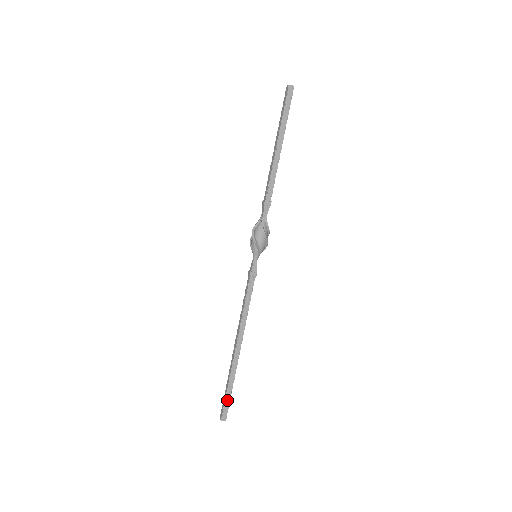
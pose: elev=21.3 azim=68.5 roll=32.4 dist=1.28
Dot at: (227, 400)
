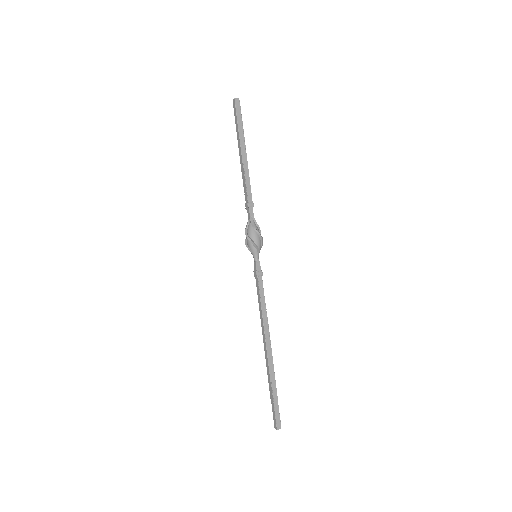
Dot at: (276, 406)
